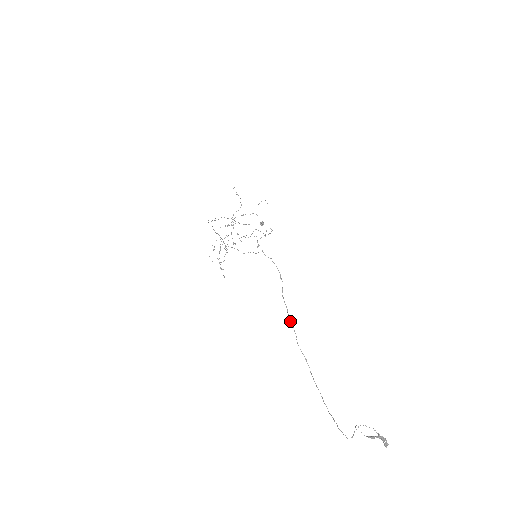
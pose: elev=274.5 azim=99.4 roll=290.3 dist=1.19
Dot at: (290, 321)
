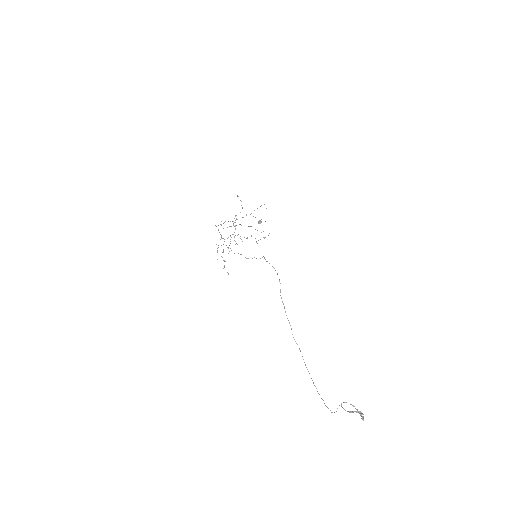
Dot at: occluded
